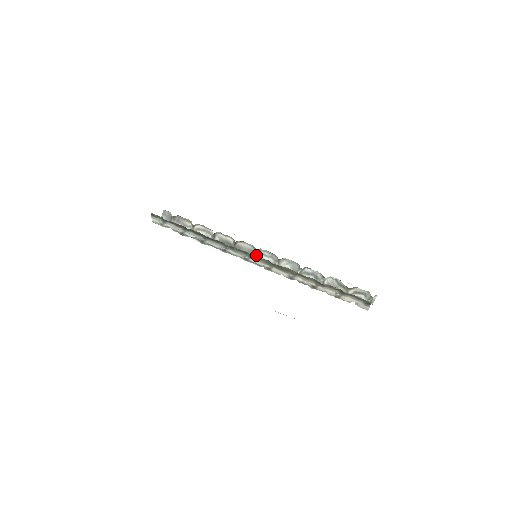
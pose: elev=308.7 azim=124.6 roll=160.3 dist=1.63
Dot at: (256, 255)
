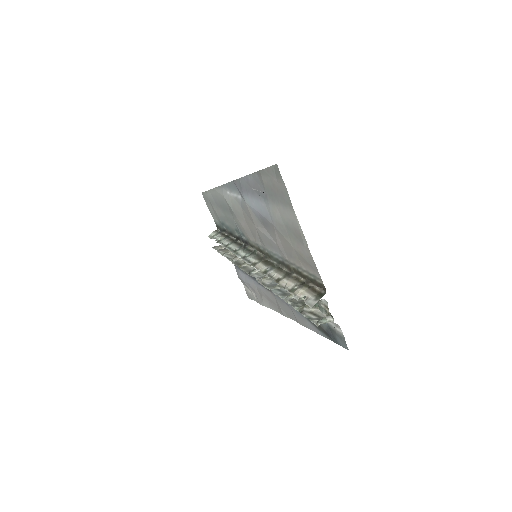
Dot at: (251, 271)
